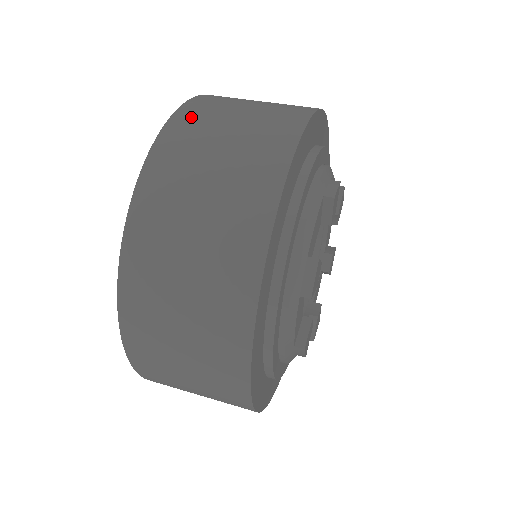
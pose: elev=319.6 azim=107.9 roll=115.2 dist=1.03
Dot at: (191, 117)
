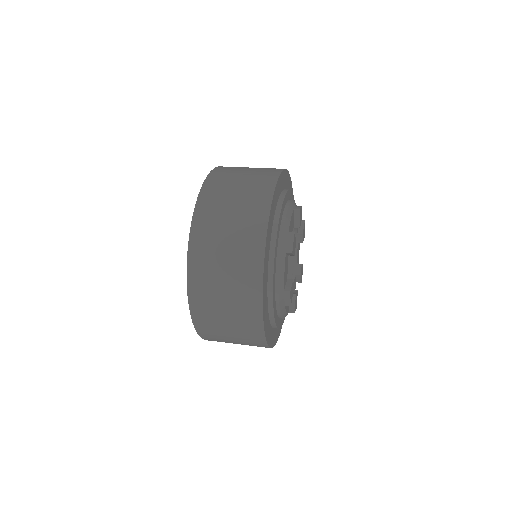
Dot at: (200, 243)
